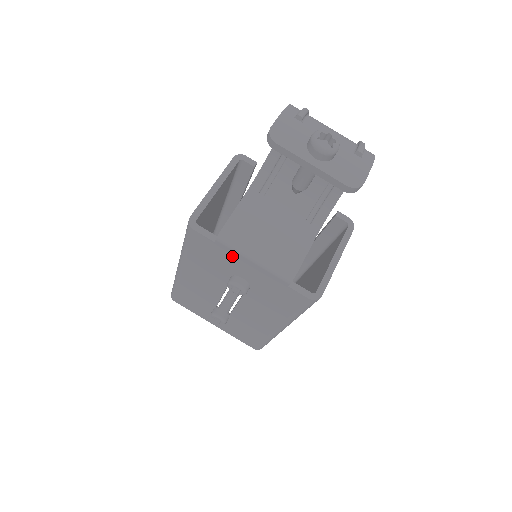
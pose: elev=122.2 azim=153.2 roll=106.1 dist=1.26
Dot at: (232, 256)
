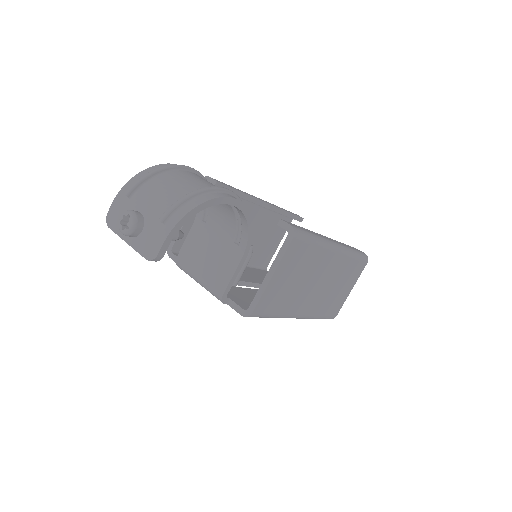
Dot at: occluded
